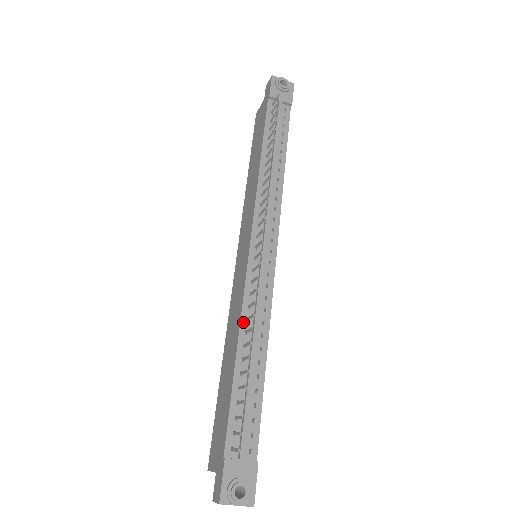
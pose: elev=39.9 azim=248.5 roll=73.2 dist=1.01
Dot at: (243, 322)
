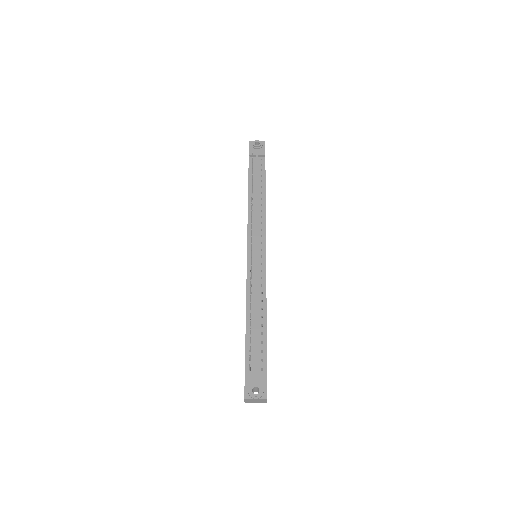
Dot at: (248, 295)
